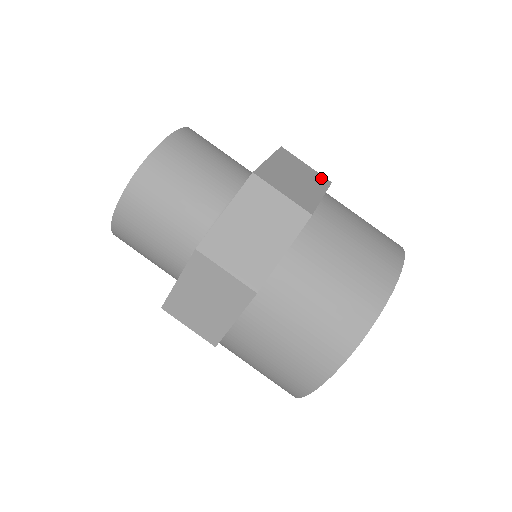
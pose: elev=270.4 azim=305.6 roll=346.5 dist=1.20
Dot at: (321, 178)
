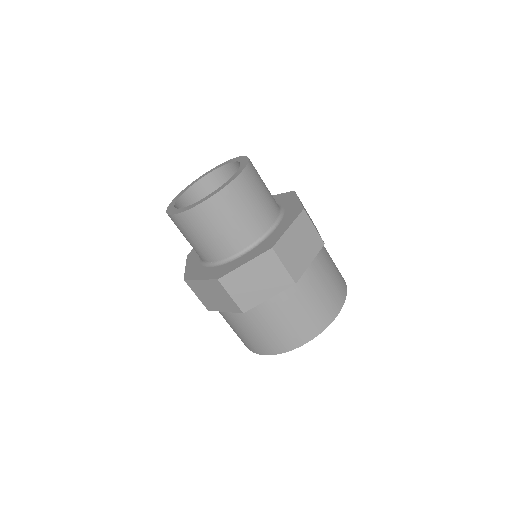
Dot at: (319, 241)
